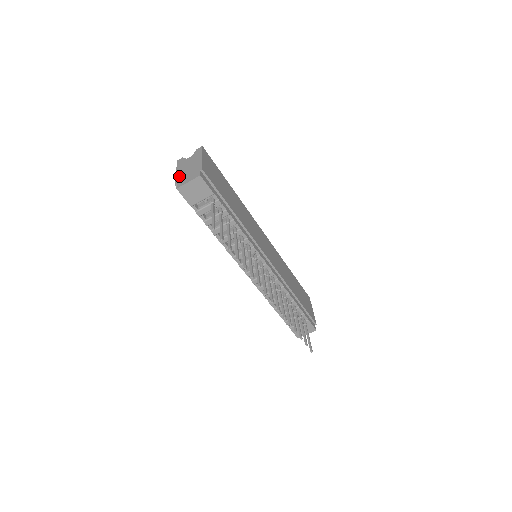
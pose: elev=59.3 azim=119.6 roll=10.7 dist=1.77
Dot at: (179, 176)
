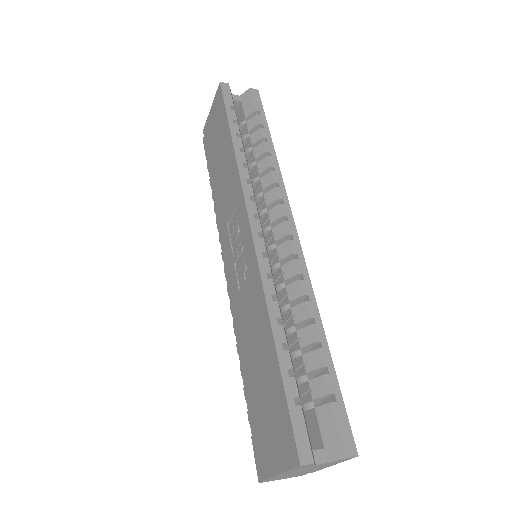
Dot at: occluded
